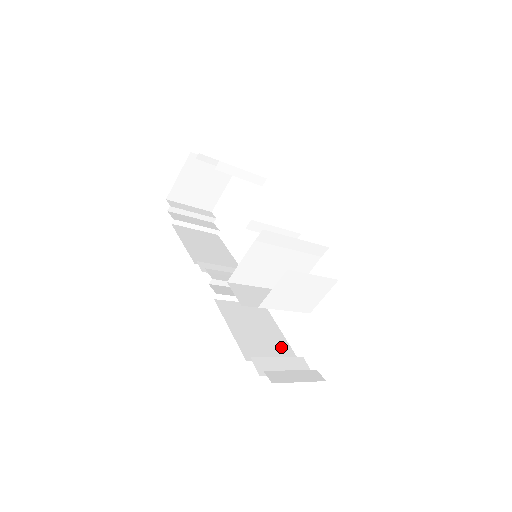
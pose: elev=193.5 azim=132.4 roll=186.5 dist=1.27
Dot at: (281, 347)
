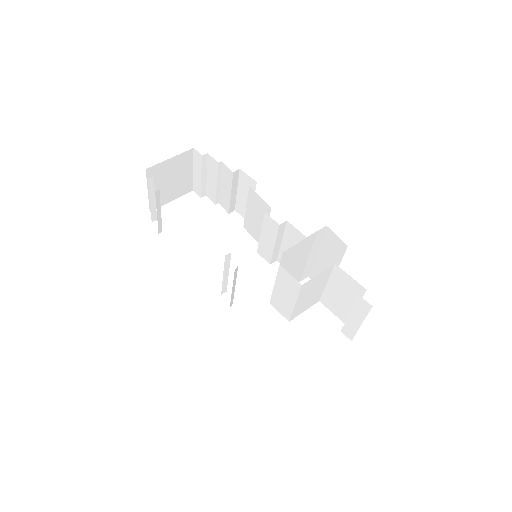
Dot at: occluded
